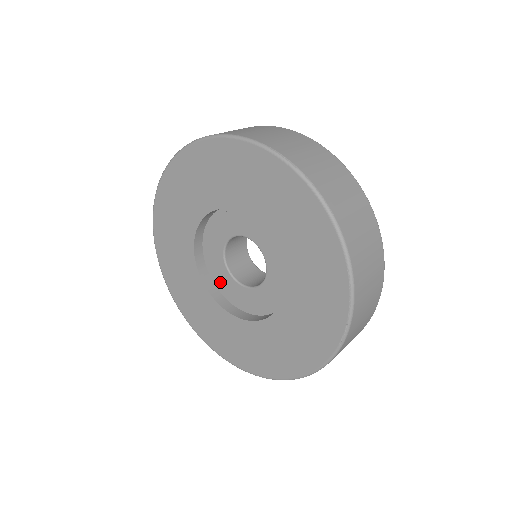
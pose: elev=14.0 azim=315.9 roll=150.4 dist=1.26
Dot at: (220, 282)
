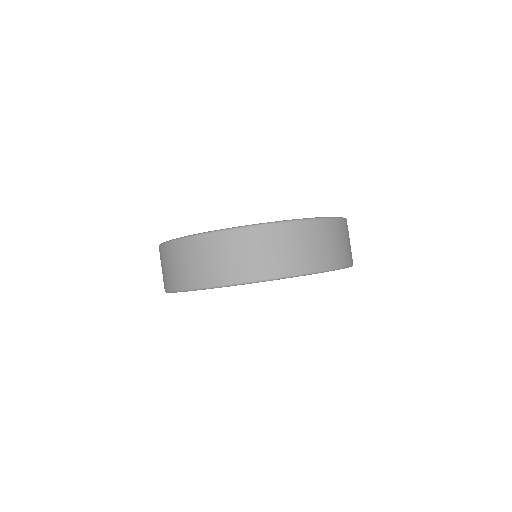
Dot at: occluded
